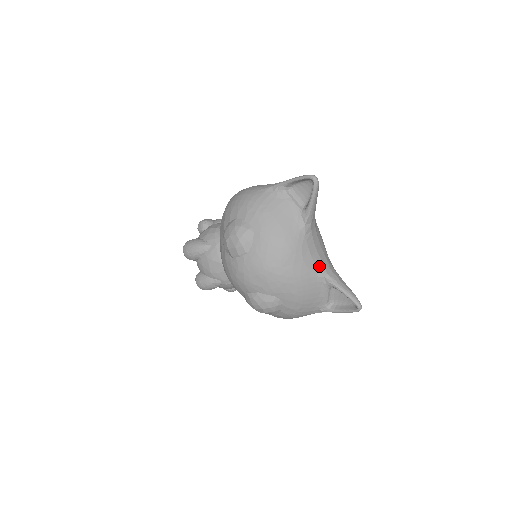
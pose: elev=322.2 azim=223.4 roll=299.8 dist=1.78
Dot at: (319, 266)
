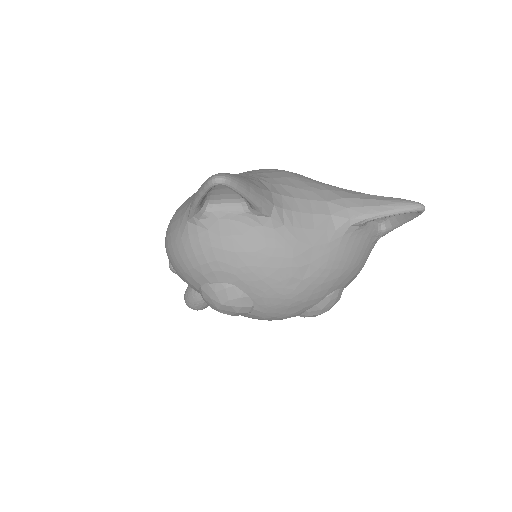
Dot at: (333, 224)
